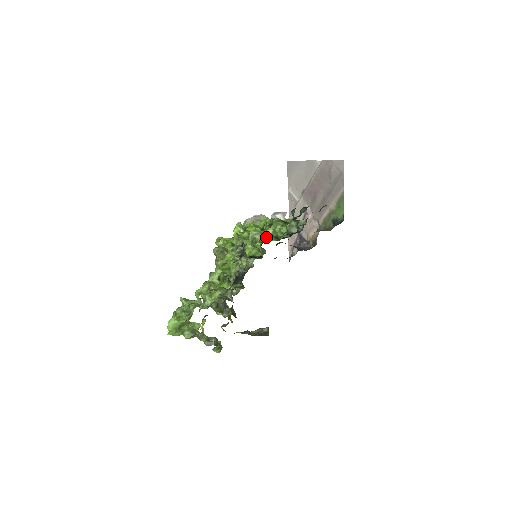
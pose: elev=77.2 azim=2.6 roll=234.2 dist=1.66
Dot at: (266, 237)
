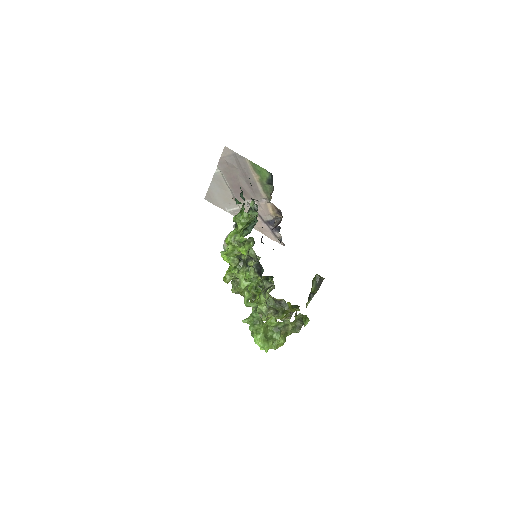
Dot at: (241, 231)
